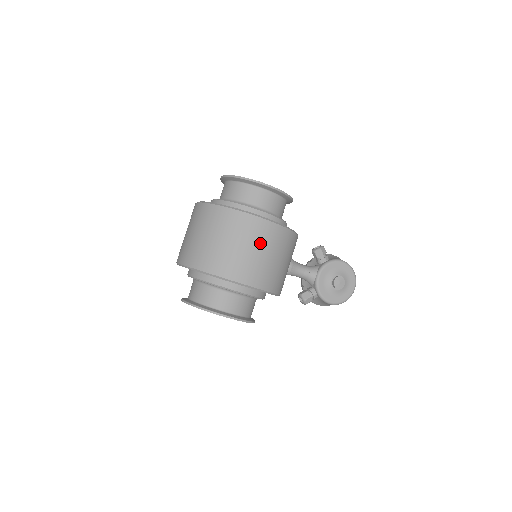
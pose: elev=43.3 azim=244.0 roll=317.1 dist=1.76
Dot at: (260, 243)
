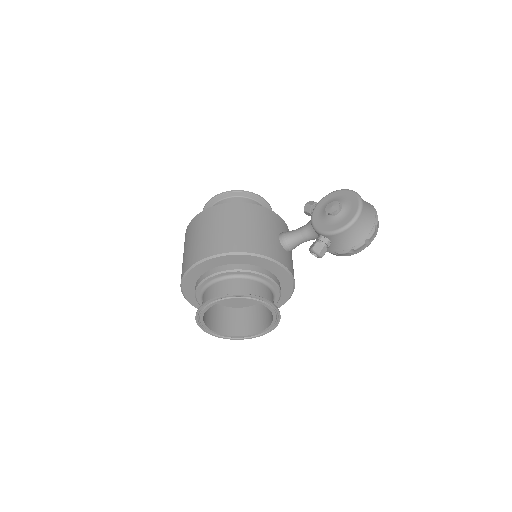
Dot at: (206, 225)
